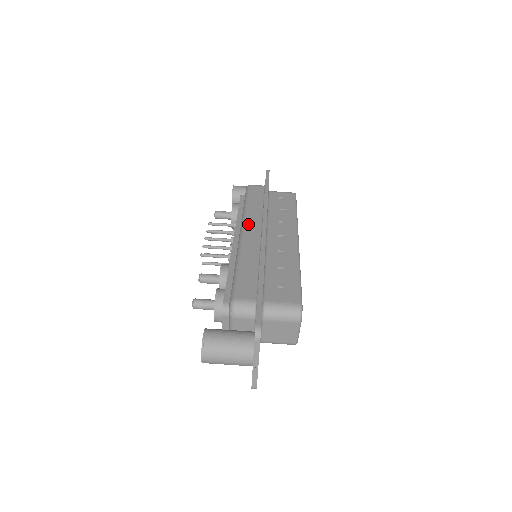
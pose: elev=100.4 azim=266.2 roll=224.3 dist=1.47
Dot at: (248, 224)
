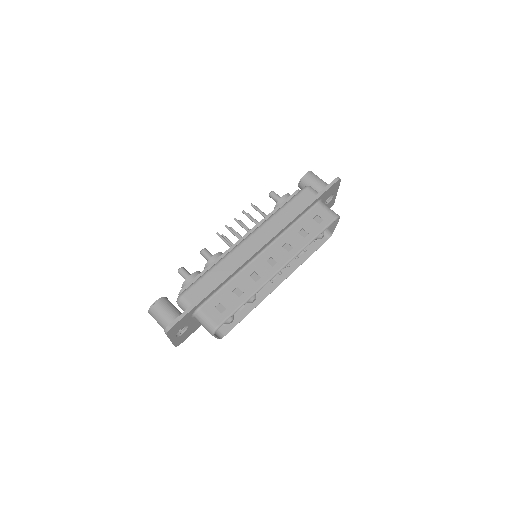
Dot at: (258, 233)
